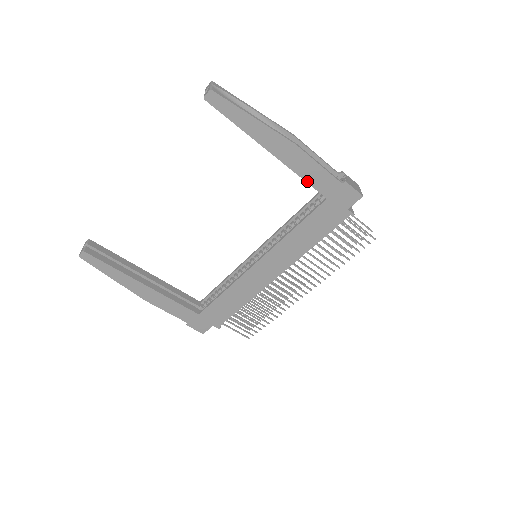
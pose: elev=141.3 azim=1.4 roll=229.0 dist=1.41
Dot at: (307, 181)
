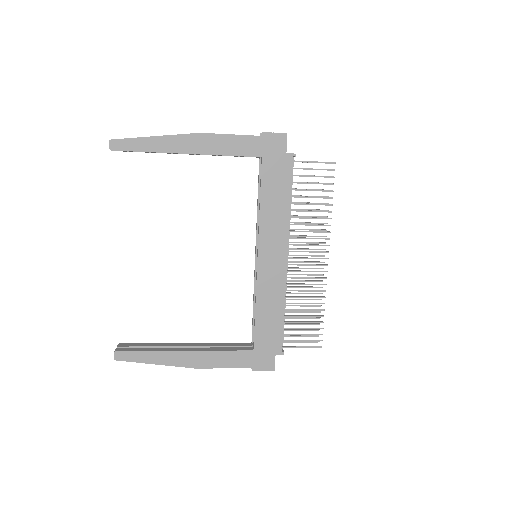
Dot at: (234, 155)
